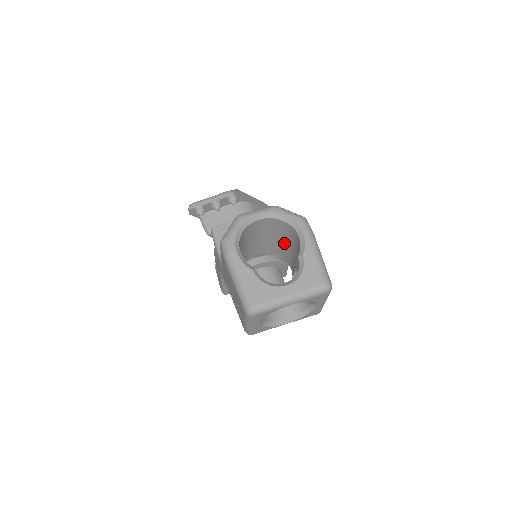
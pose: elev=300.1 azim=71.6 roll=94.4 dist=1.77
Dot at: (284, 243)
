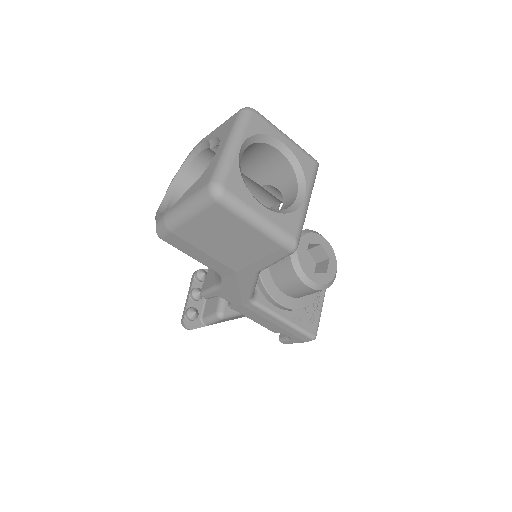
Dot at: occluded
